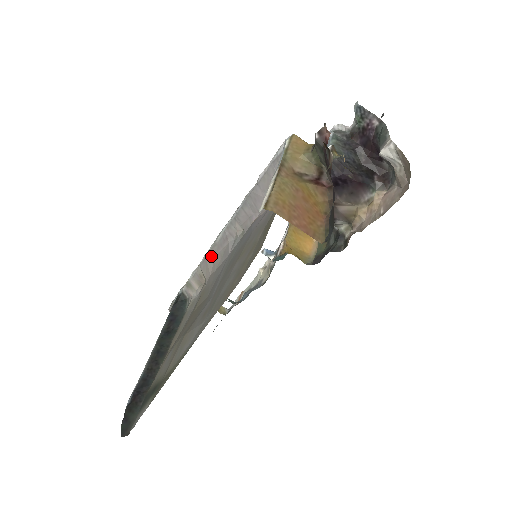
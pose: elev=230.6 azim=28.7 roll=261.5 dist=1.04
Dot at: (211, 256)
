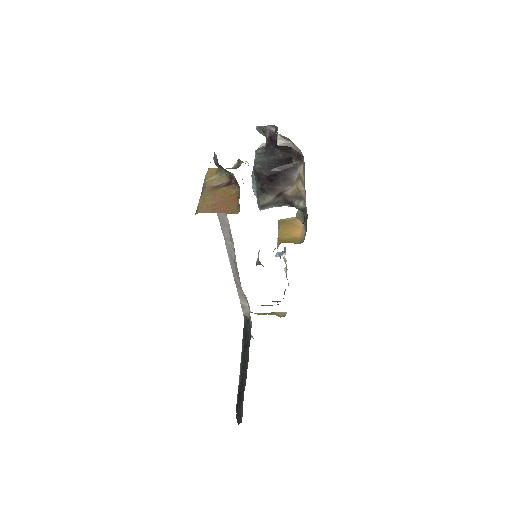
Dot at: (235, 275)
